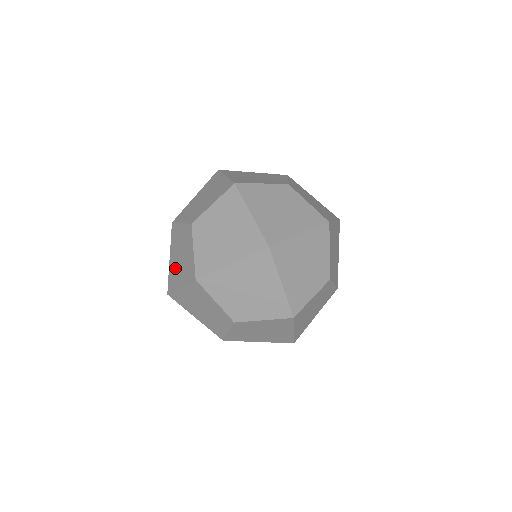
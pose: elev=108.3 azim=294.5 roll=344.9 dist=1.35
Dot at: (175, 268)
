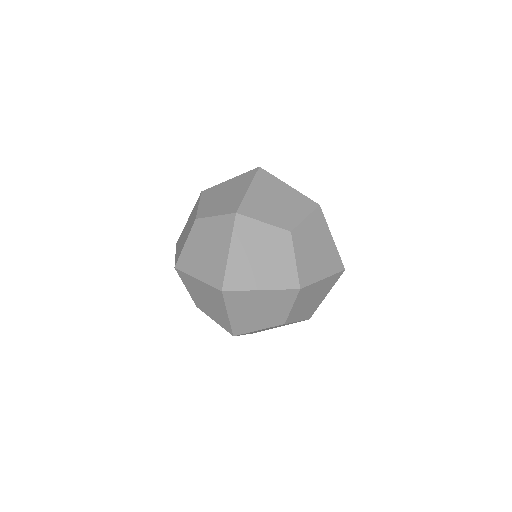
Dot at: (210, 263)
